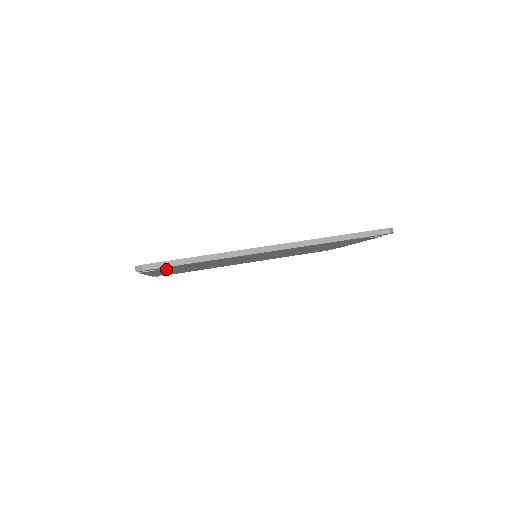
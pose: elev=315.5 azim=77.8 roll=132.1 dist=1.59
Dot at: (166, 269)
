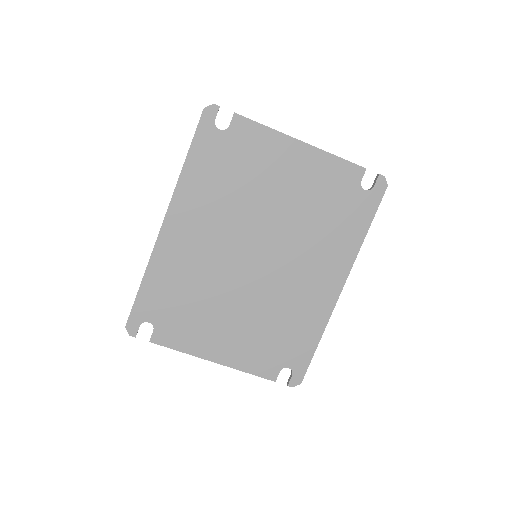
Dot at: (272, 356)
